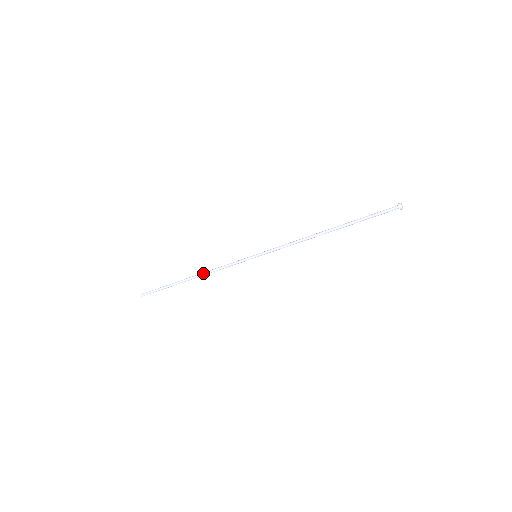
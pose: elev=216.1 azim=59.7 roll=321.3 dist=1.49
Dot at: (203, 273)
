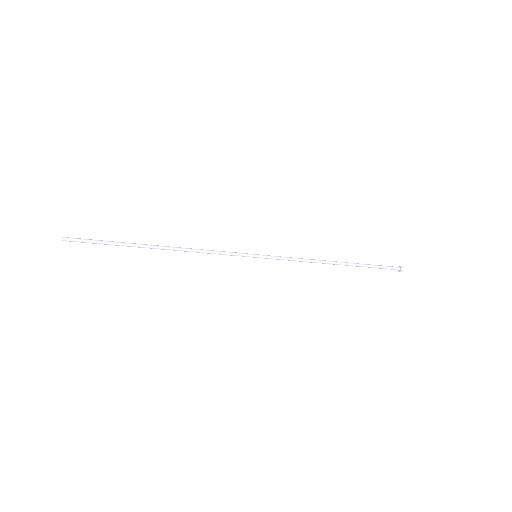
Dot at: (181, 248)
